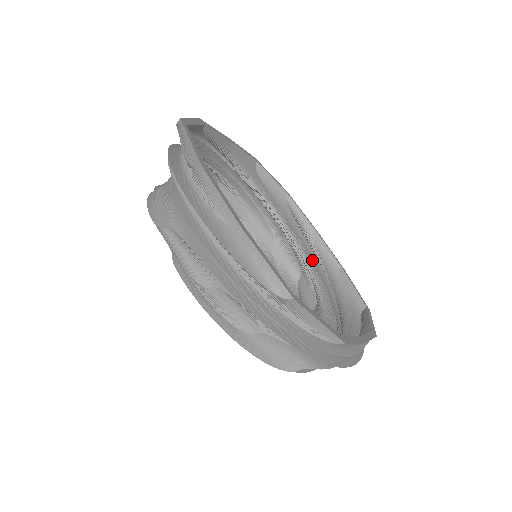
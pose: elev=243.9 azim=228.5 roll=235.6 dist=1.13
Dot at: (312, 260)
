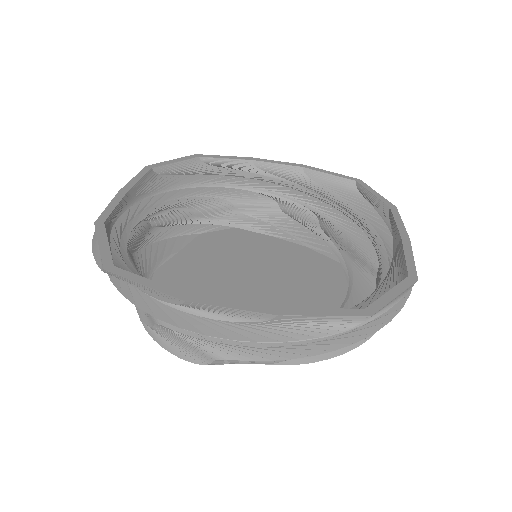
Dot at: (274, 184)
